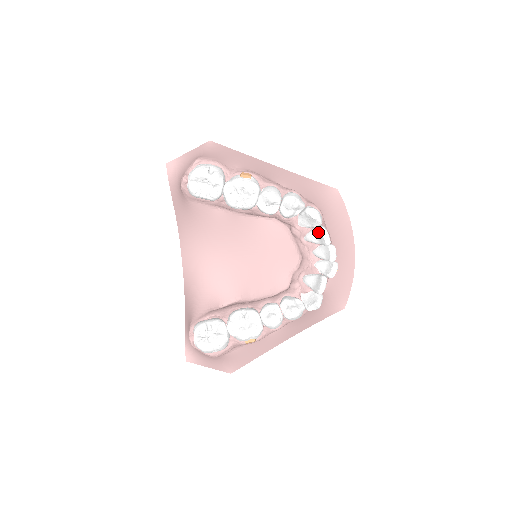
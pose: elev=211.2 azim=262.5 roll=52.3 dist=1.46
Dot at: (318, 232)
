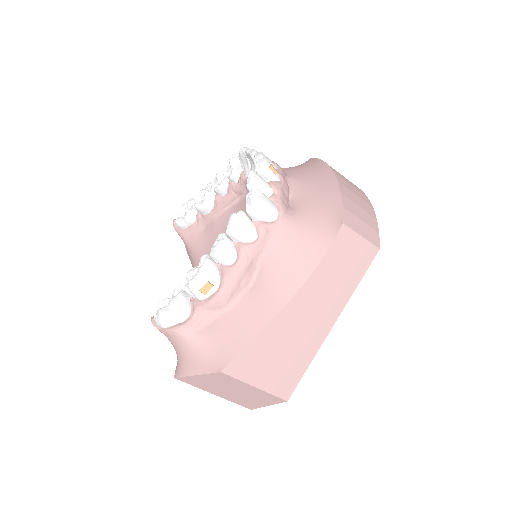
Dot at: (248, 158)
